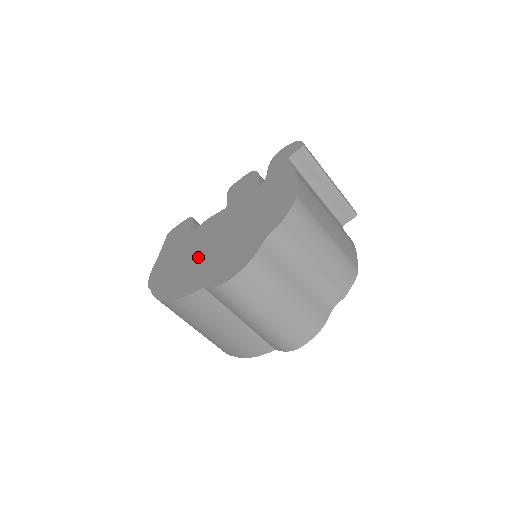
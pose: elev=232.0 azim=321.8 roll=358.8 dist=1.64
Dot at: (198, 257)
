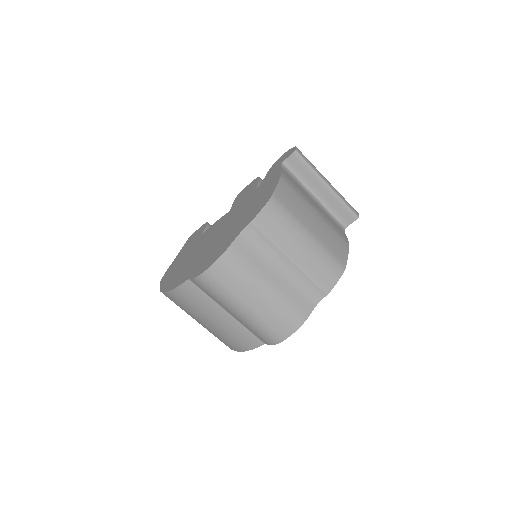
Dot at: (196, 254)
